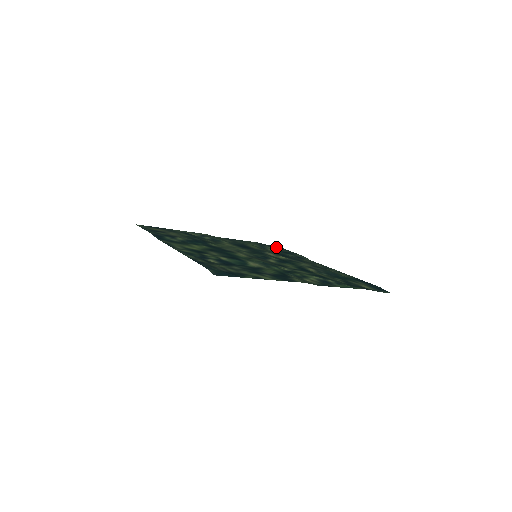
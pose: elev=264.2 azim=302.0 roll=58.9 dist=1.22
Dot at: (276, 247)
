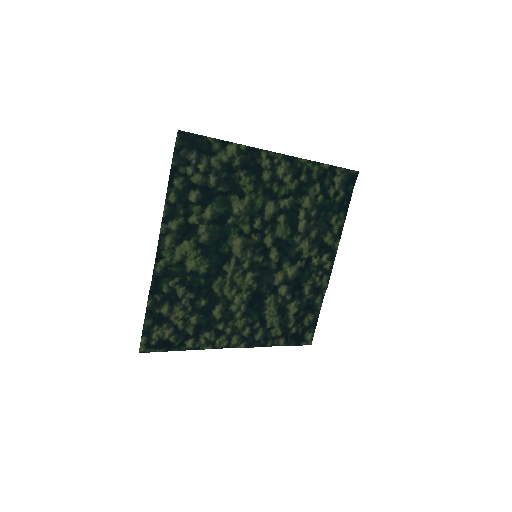
Dot at: (305, 336)
